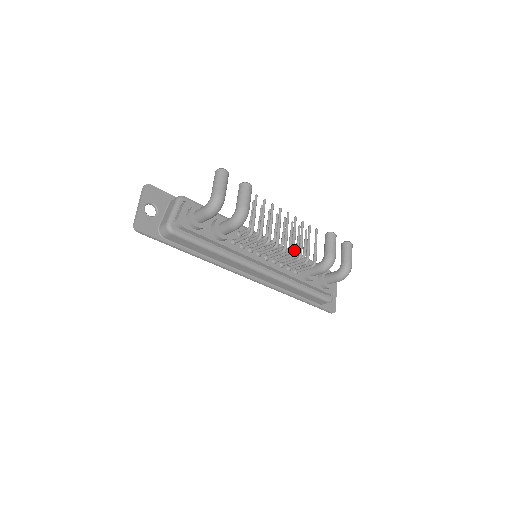
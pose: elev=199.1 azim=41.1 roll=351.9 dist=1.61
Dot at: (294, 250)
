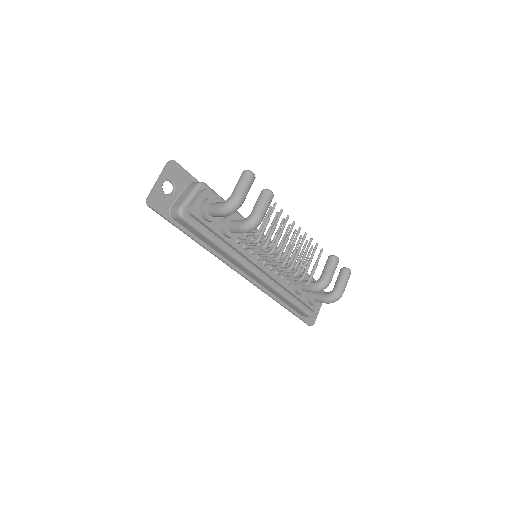
Dot at: (293, 266)
